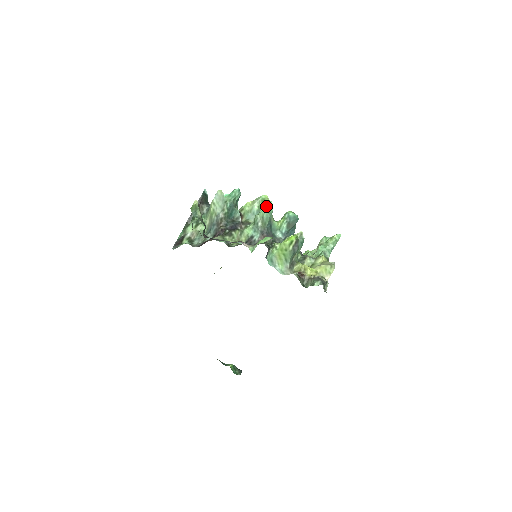
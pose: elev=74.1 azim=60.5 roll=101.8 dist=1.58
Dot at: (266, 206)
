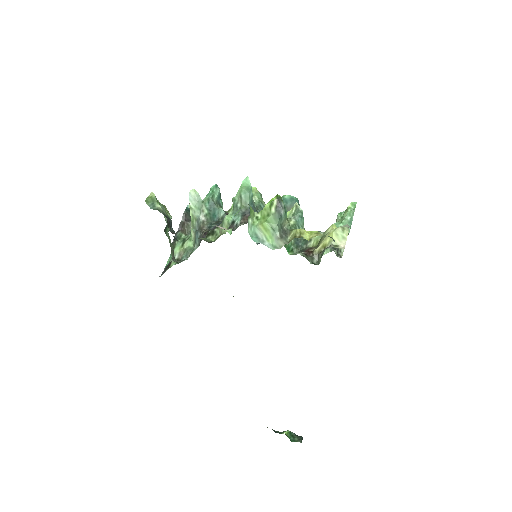
Dot at: (242, 183)
